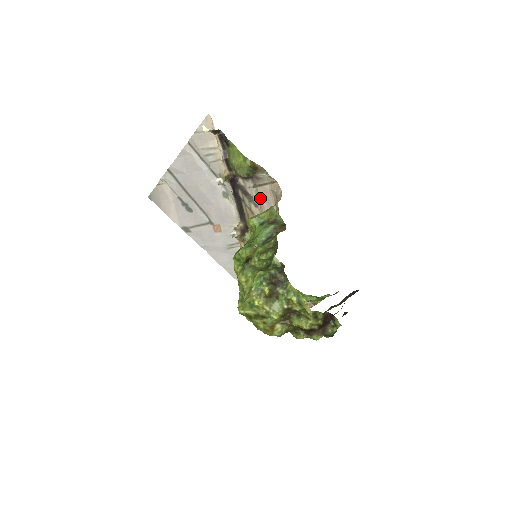
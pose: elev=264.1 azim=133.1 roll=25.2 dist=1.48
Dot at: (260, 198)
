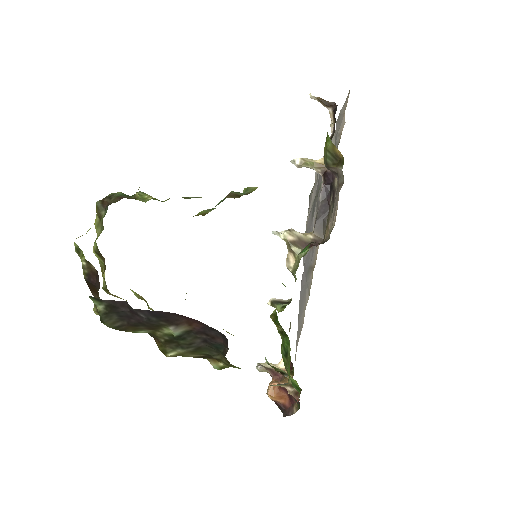
Dot at: (334, 206)
